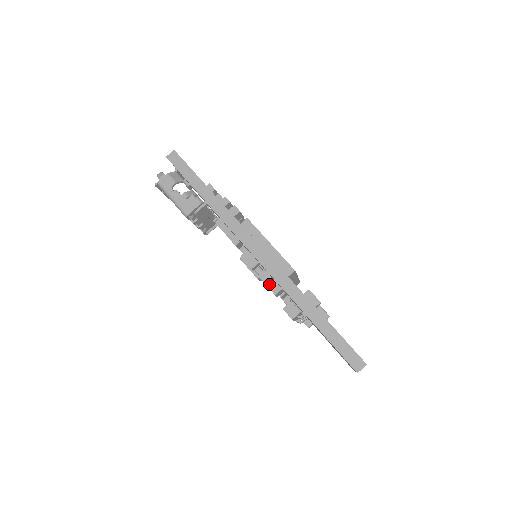
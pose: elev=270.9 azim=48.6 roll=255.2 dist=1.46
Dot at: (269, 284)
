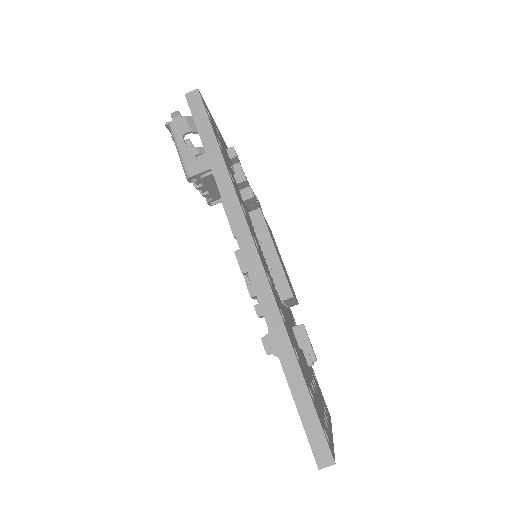
Dot at: occluded
